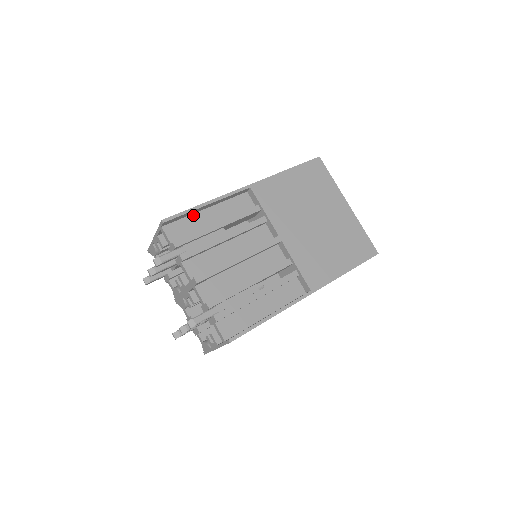
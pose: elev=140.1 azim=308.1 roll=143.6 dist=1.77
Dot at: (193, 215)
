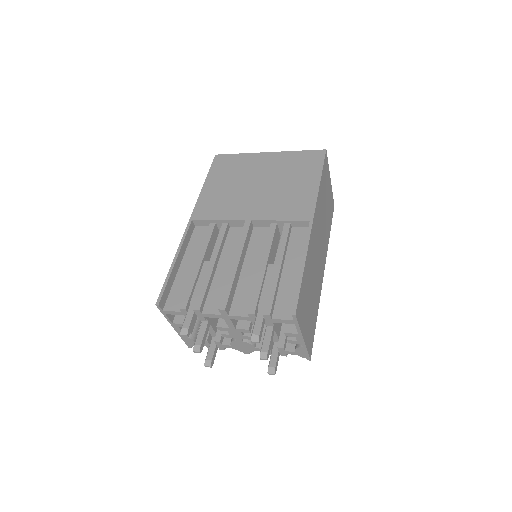
Dot at: (176, 280)
